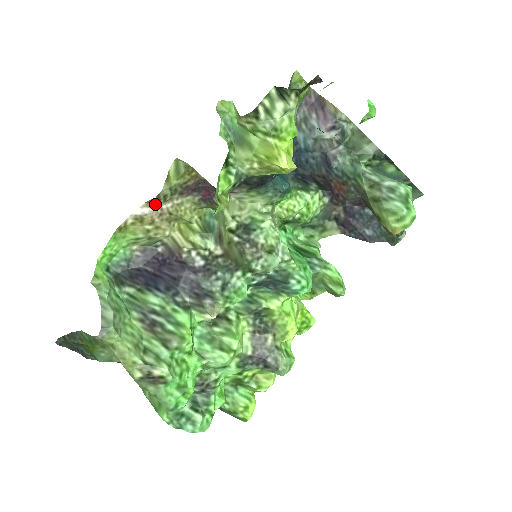
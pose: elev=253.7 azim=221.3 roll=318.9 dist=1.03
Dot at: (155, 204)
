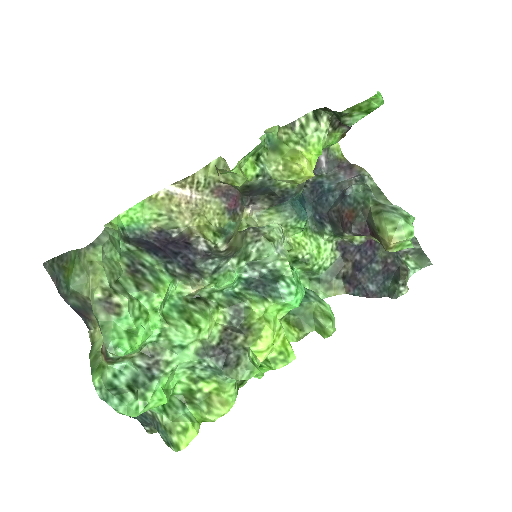
Dot at: (188, 189)
